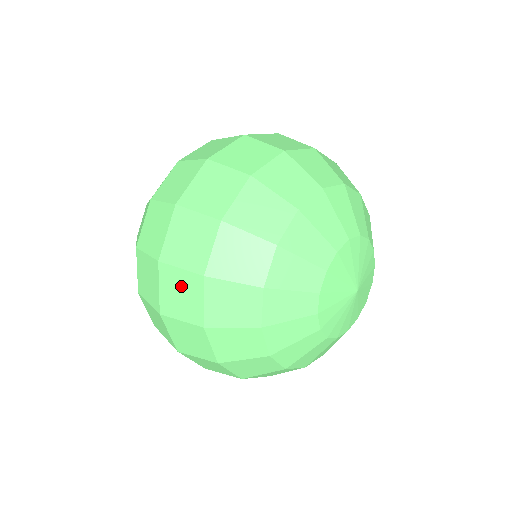
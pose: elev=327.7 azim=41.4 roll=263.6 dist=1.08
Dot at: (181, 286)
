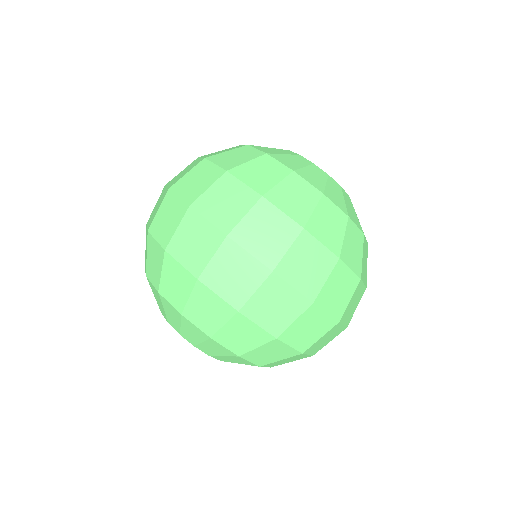
Dot at: (259, 226)
